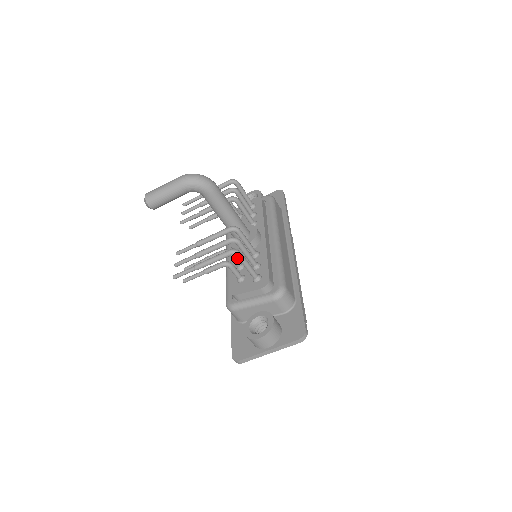
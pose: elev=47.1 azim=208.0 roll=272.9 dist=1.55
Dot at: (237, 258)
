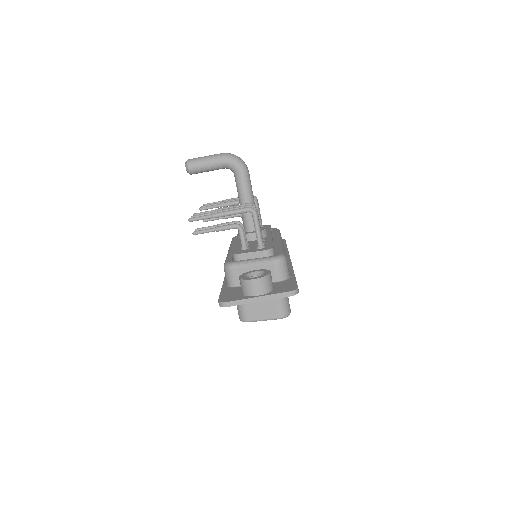
Dot at: occluded
